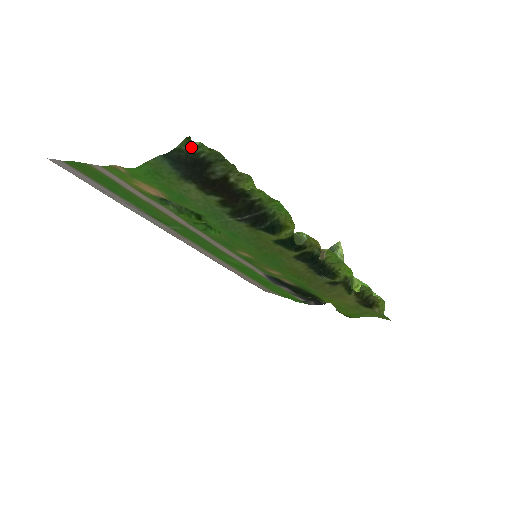
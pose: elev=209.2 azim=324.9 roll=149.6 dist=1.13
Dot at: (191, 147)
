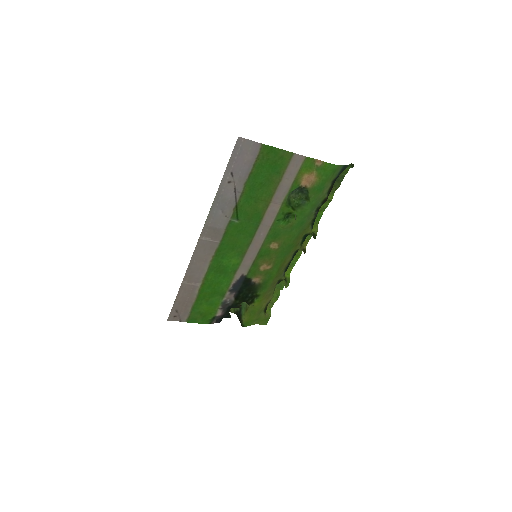
Dot at: occluded
